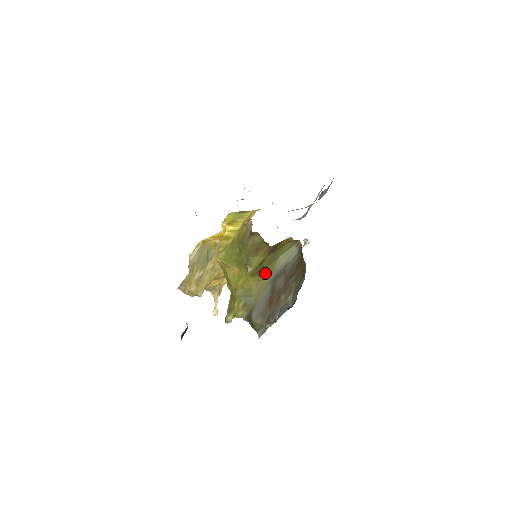
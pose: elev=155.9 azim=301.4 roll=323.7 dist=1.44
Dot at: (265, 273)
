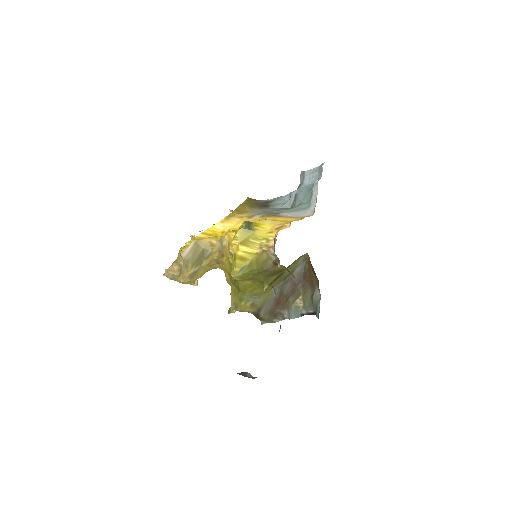
Dot at: (275, 282)
